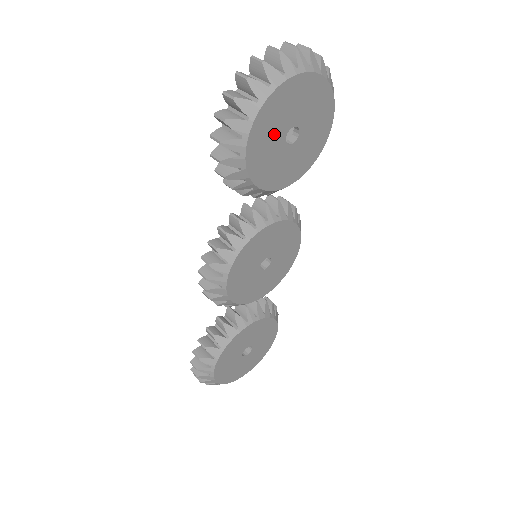
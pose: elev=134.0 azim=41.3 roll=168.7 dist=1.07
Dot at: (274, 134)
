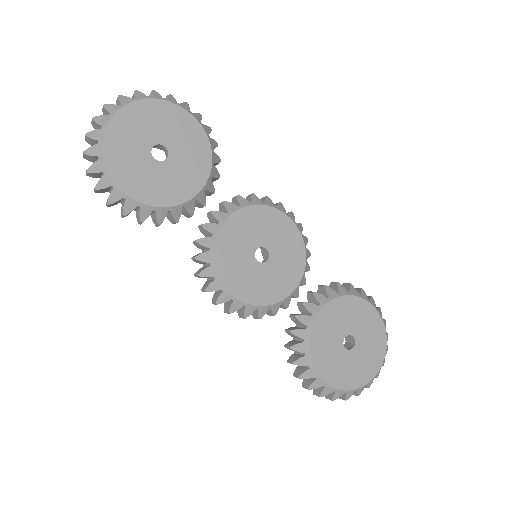
Dot at: (139, 165)
